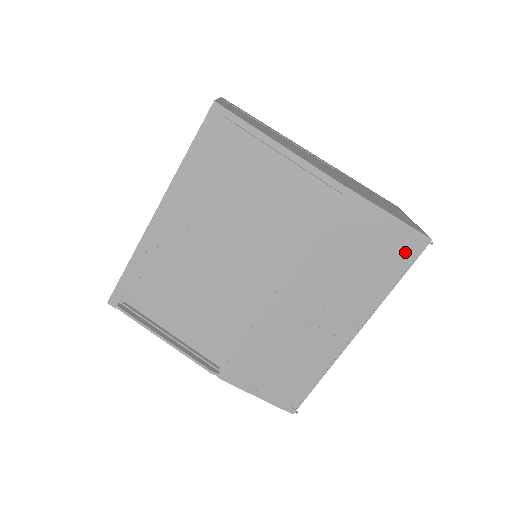
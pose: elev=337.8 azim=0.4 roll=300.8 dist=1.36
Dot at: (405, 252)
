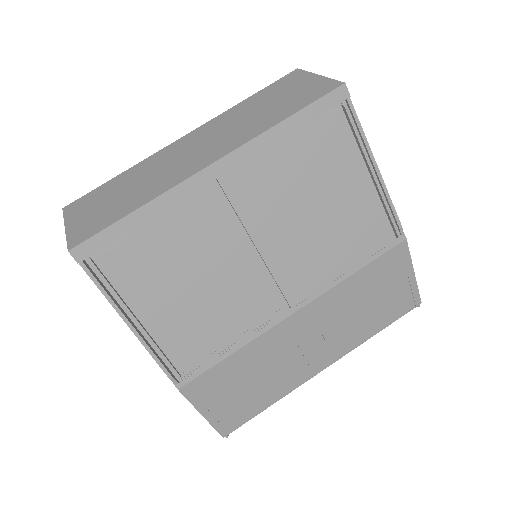
Dot at: (401, 307)
